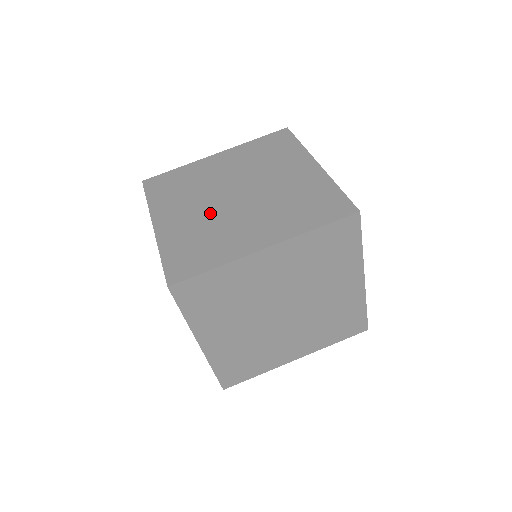
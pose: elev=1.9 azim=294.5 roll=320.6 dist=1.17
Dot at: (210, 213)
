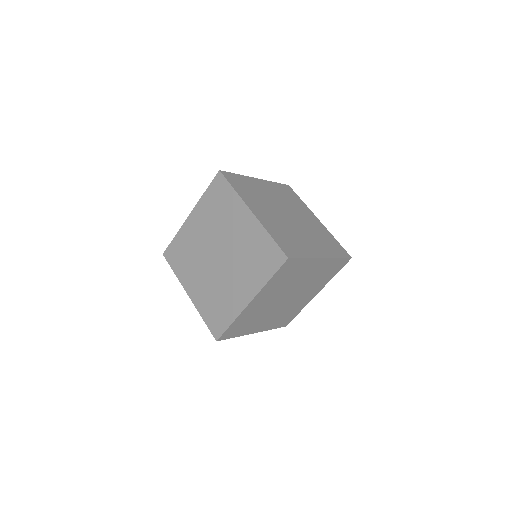
Dot at: (282, 221)
